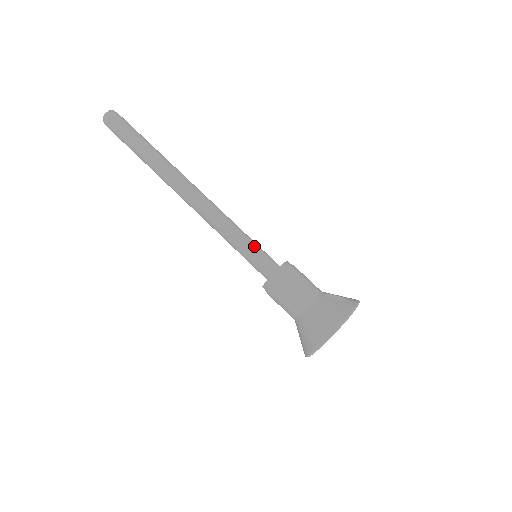
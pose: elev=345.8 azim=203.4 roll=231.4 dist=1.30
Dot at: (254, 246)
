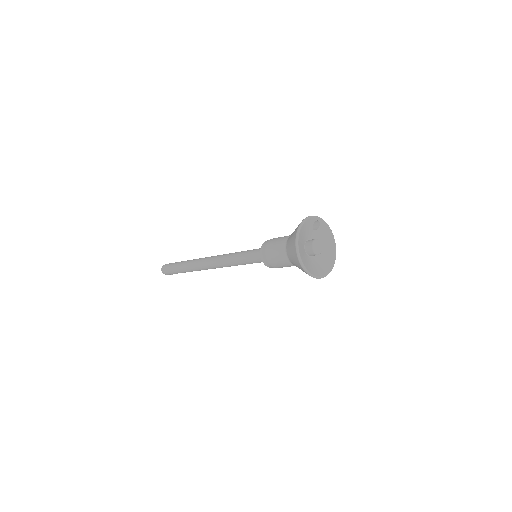
Dot at: (251, 250)
